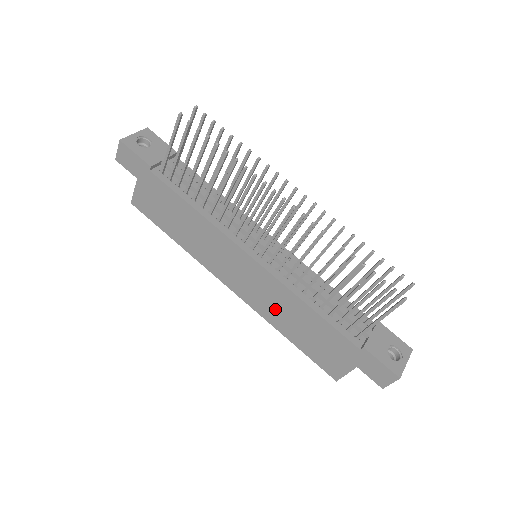
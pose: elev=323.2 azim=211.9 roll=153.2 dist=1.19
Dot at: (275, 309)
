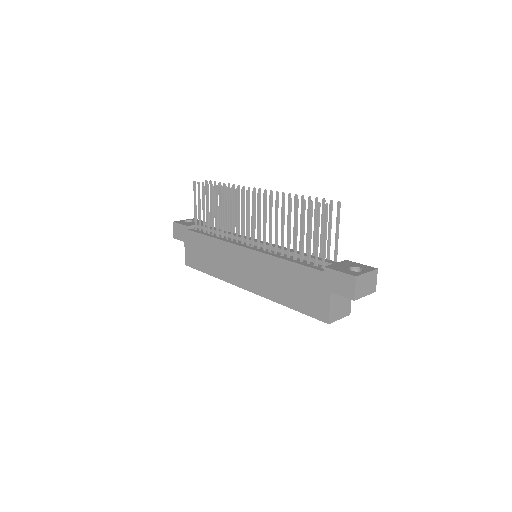
Dot at: (270, 282)
